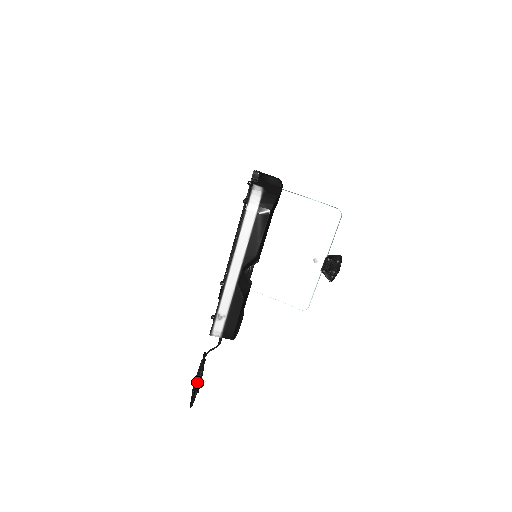
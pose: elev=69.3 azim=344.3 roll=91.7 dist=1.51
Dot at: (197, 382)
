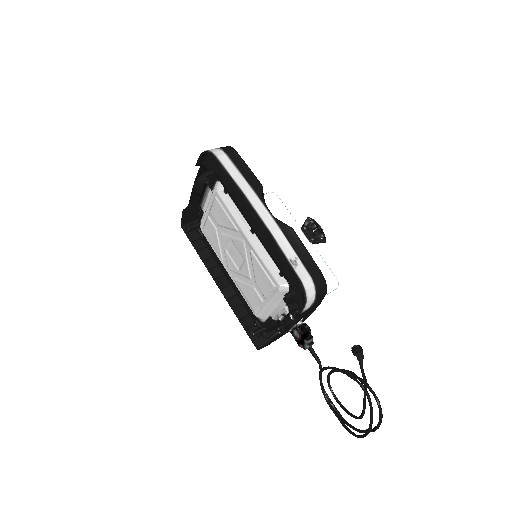
Dot at: (352, 351)
